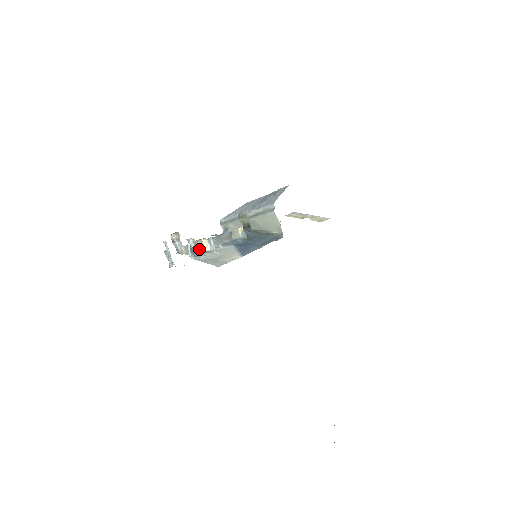
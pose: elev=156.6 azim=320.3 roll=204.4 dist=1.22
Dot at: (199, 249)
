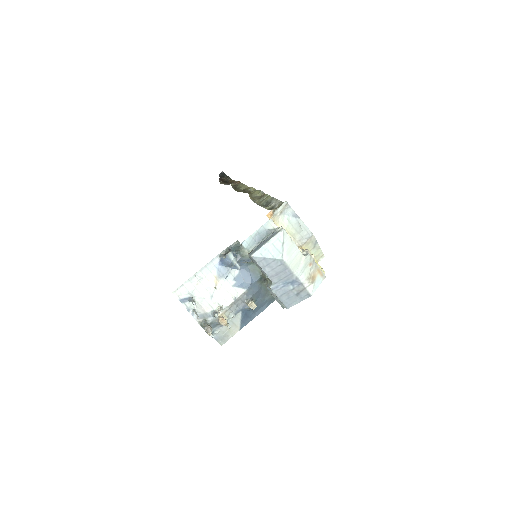
Dot at: (218, 325)
